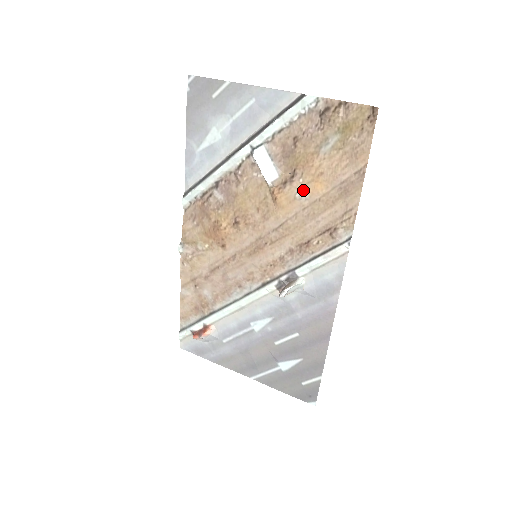
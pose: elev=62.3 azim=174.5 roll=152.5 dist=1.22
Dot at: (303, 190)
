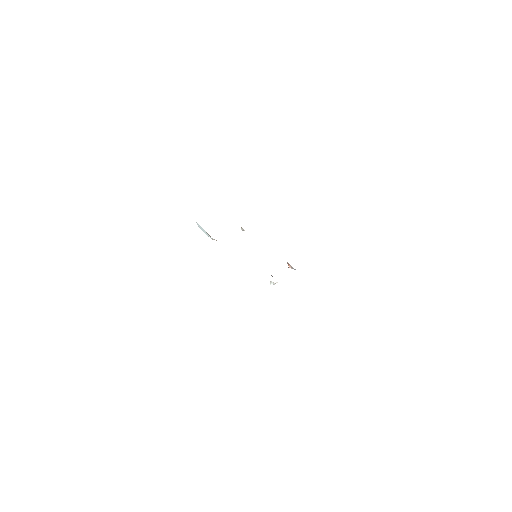
Dot at: occluded
